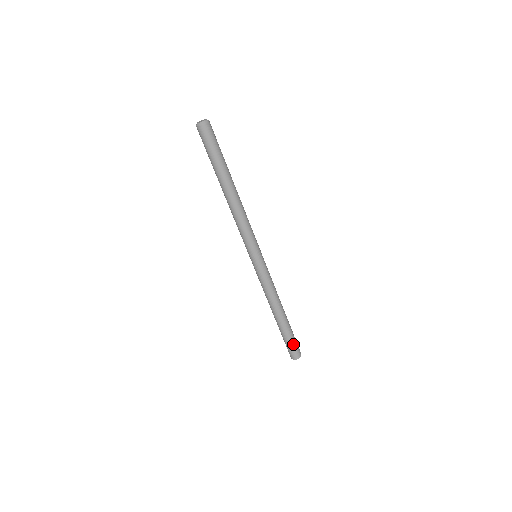
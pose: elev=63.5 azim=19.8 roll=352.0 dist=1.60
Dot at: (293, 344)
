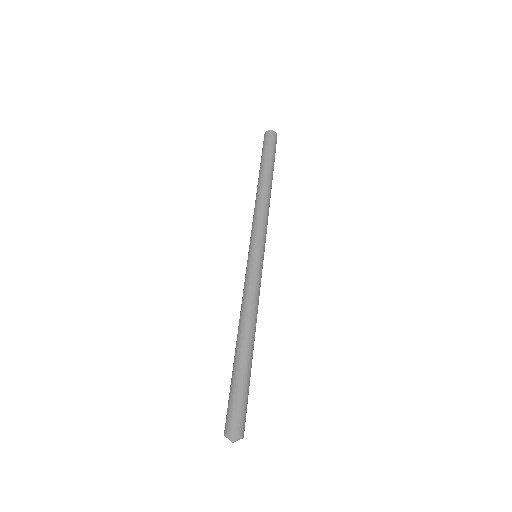
Dot at: (242, 400)
